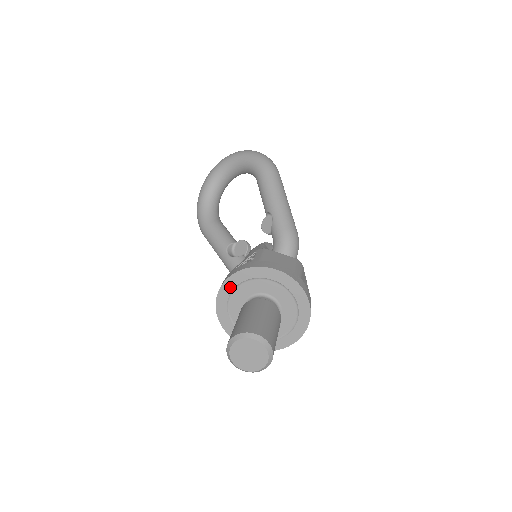
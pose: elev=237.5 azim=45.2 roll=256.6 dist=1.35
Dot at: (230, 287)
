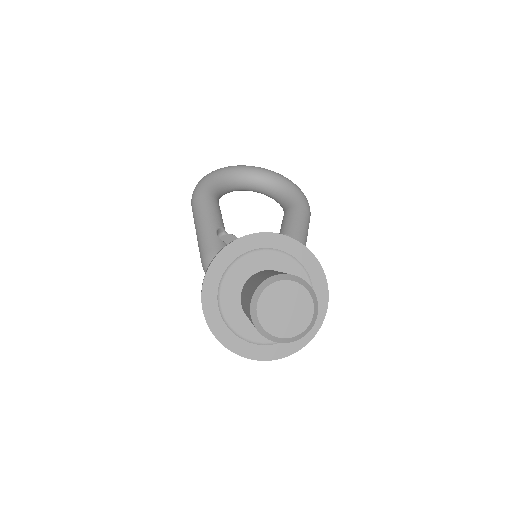
Dot at: (263, 243)
